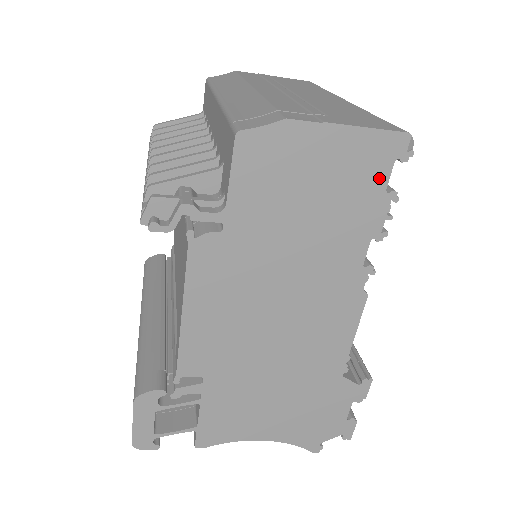
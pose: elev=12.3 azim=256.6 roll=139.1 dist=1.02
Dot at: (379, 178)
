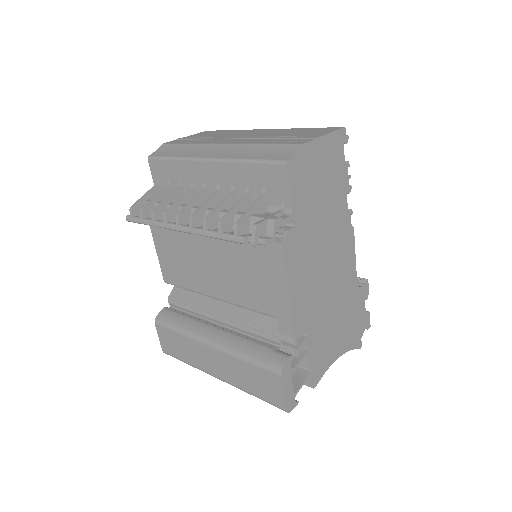
Dot at: (341, 157)
